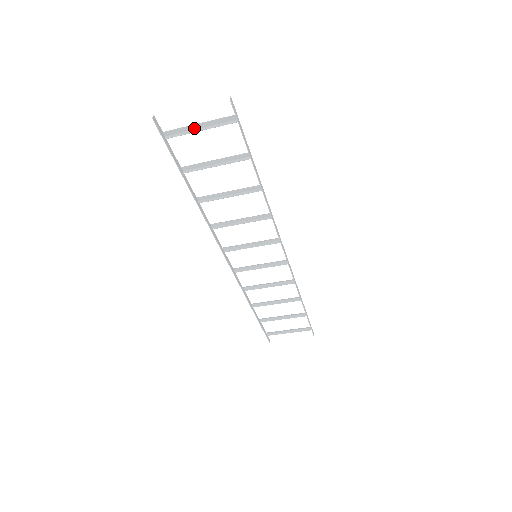
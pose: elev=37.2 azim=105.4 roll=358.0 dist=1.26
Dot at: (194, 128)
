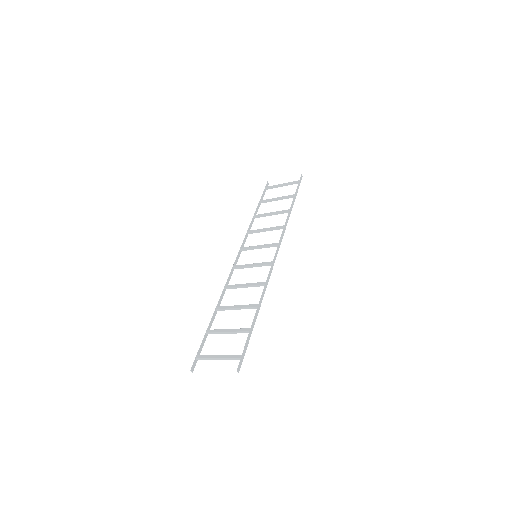
Dot at: (214, 356)
